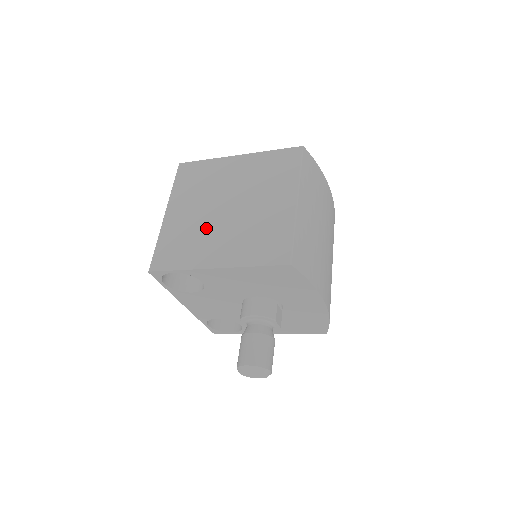
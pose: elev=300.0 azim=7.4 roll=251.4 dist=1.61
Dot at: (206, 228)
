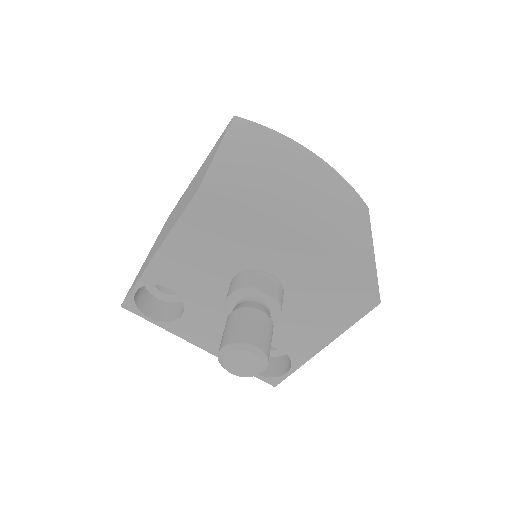
Dot at: (162, 236)
